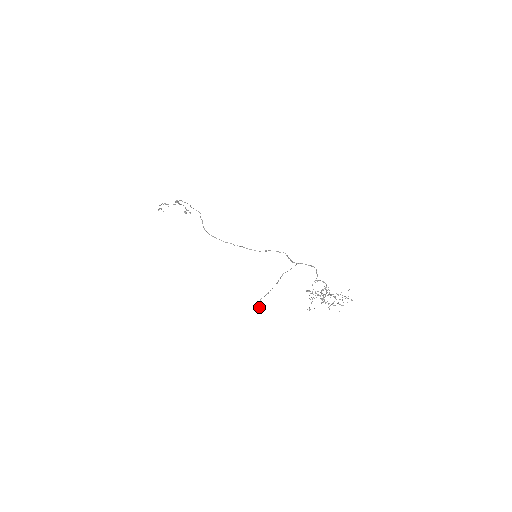
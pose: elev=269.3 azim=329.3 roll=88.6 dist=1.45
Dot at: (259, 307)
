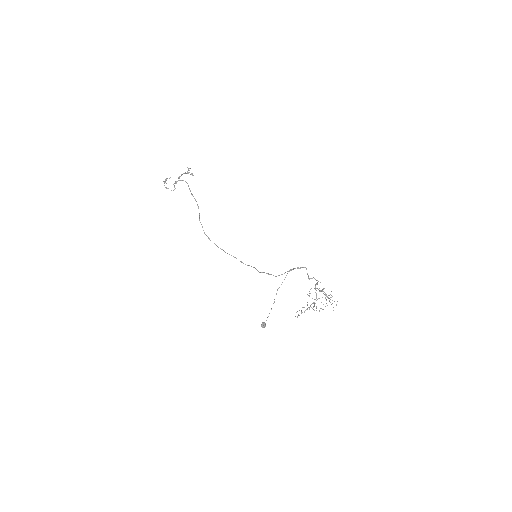
Dot at: (265, 326)
